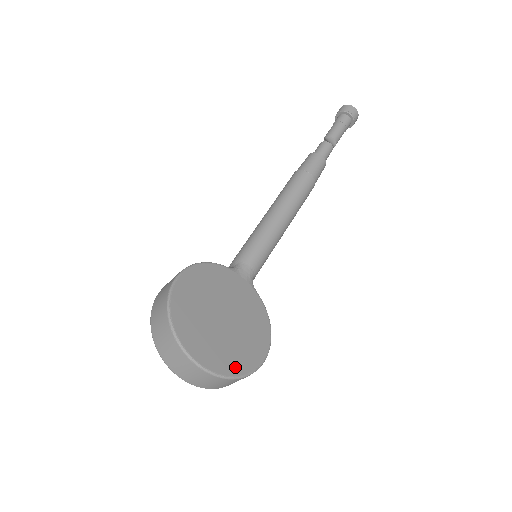
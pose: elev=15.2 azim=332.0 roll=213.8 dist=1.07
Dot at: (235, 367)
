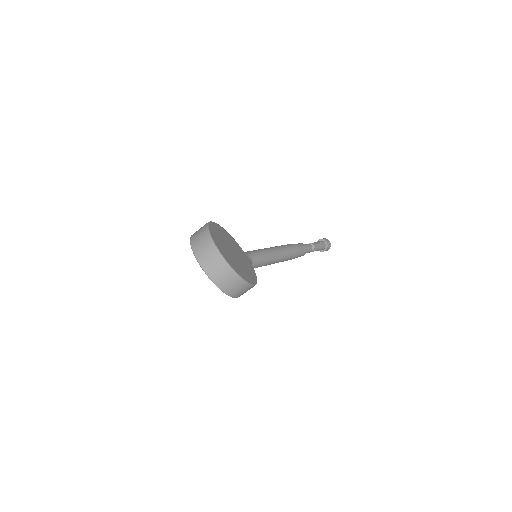
Dot at: (235, 268)
